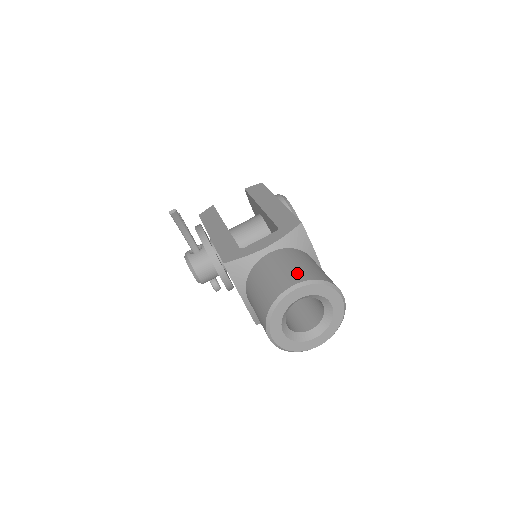
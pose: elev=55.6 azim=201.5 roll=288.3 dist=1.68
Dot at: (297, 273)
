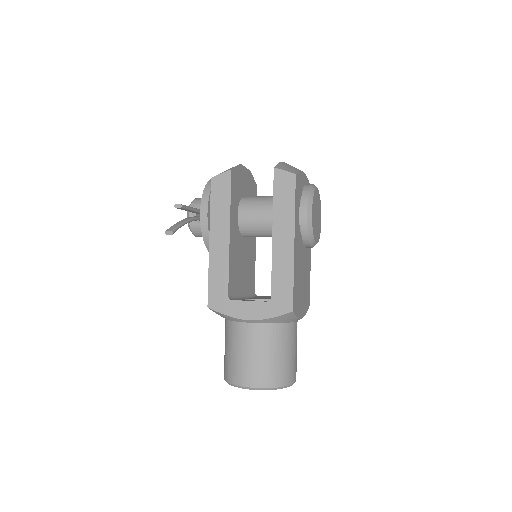
Dot at: (259, 373)
